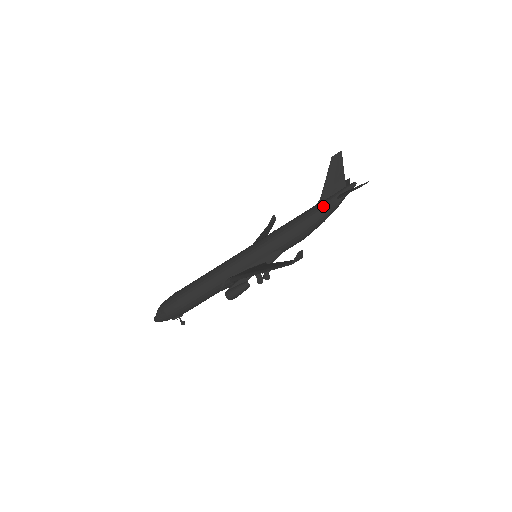
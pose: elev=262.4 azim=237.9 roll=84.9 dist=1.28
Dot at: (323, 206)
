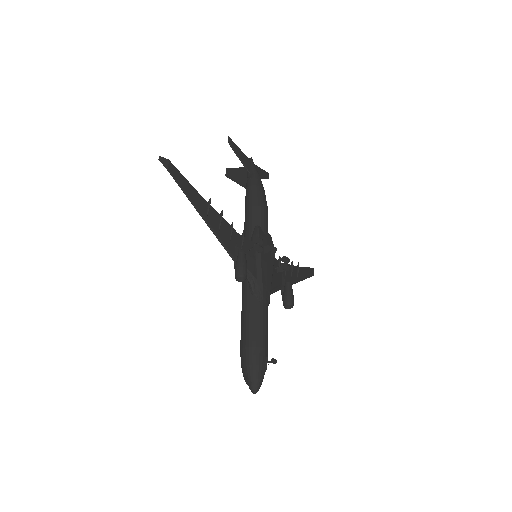
Dot at: (246, 185)
